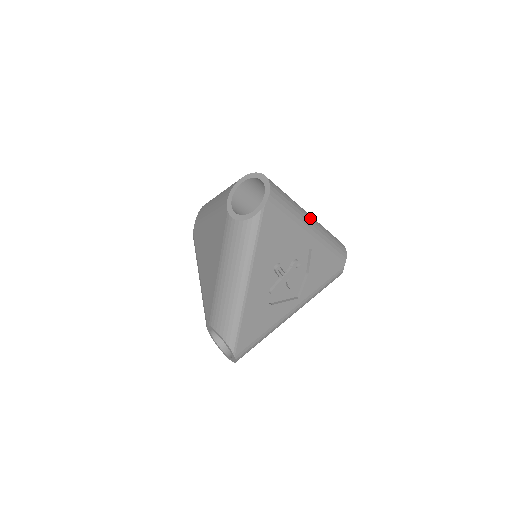
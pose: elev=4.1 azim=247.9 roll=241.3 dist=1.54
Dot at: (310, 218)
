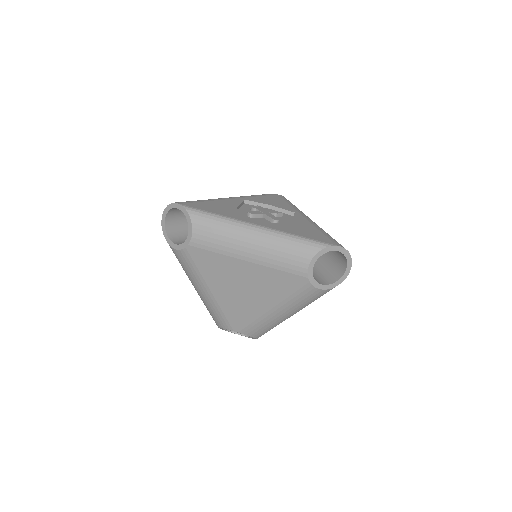
Dot at: occluded
